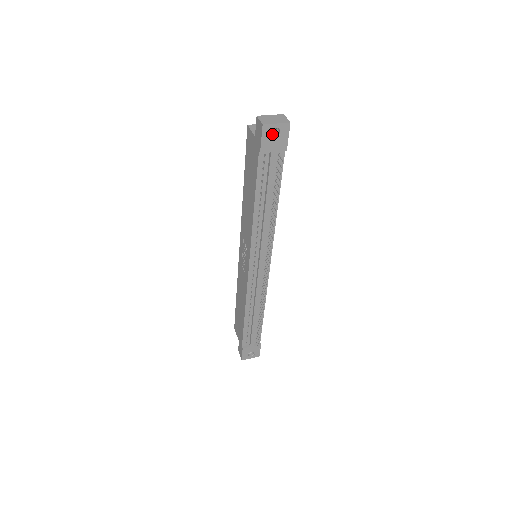
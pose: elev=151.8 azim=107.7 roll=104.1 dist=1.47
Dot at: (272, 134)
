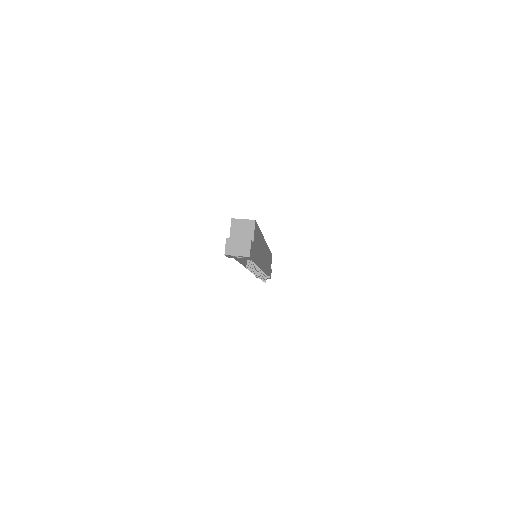
Dot at: occluded
